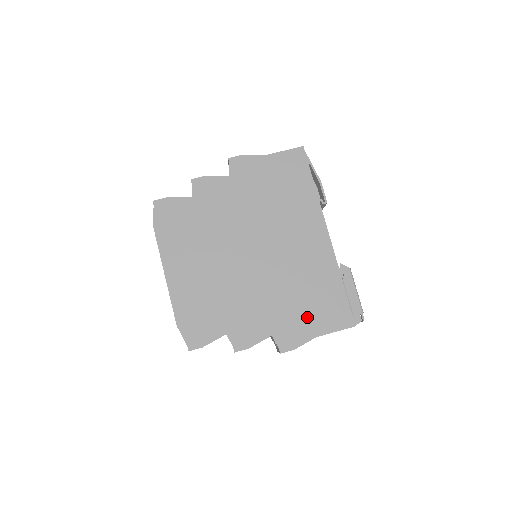
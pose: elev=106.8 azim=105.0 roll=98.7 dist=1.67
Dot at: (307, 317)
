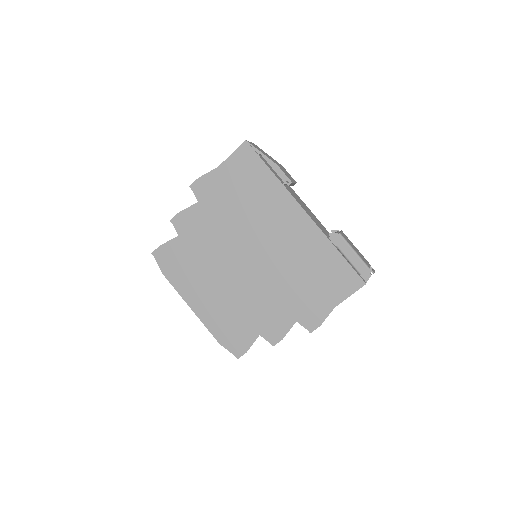
Dot at: (319, 294)
